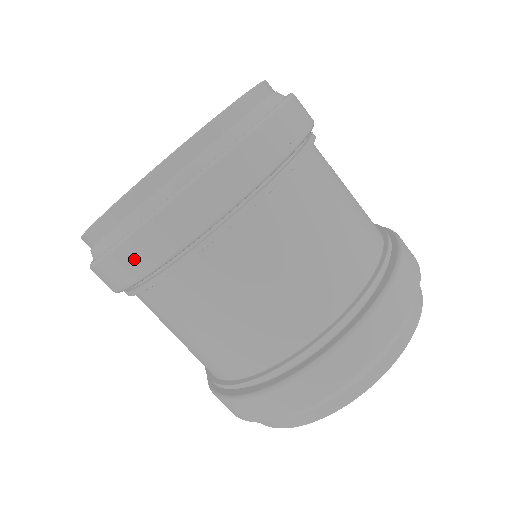
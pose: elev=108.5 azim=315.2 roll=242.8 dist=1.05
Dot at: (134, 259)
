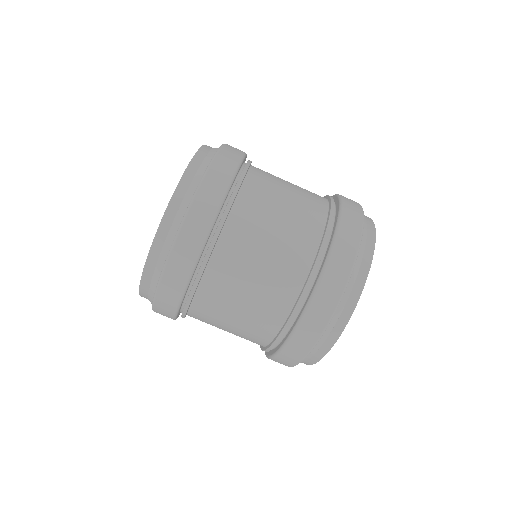
Dot at: (164, 309)
